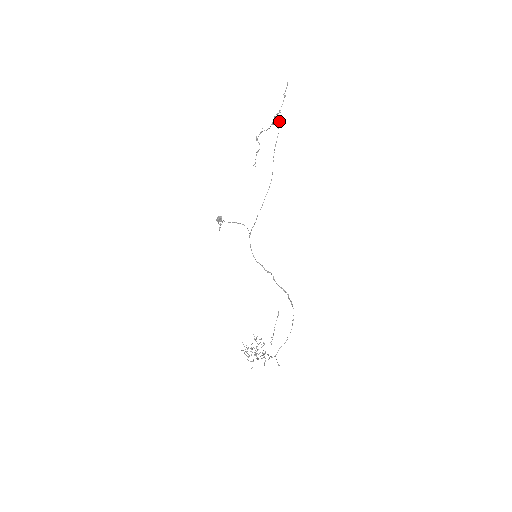
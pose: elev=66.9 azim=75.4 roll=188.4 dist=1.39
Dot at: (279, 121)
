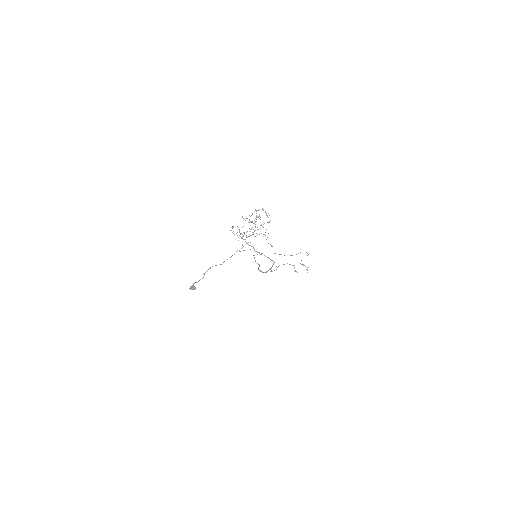
Dot at: occluded
